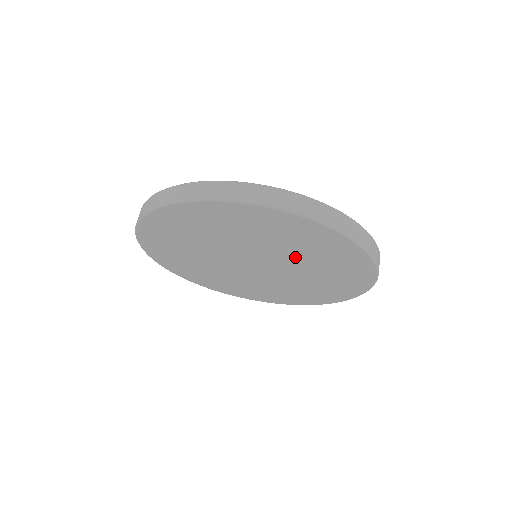
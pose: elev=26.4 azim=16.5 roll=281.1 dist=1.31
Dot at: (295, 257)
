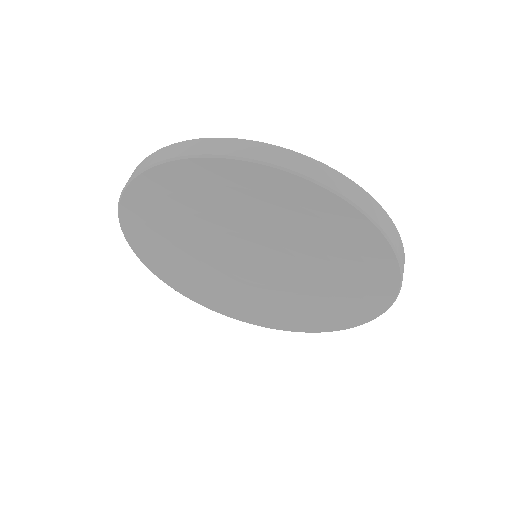
Dot at: (319, 276)
